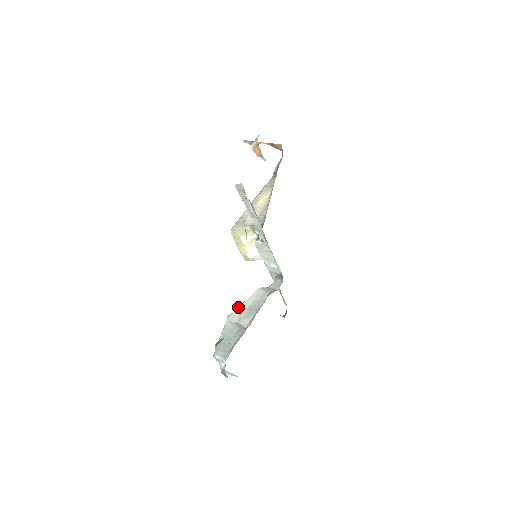
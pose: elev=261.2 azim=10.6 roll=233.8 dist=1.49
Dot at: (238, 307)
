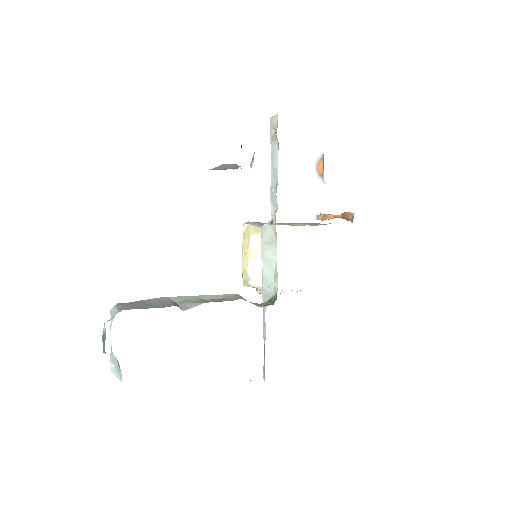
Dot at: occluded
